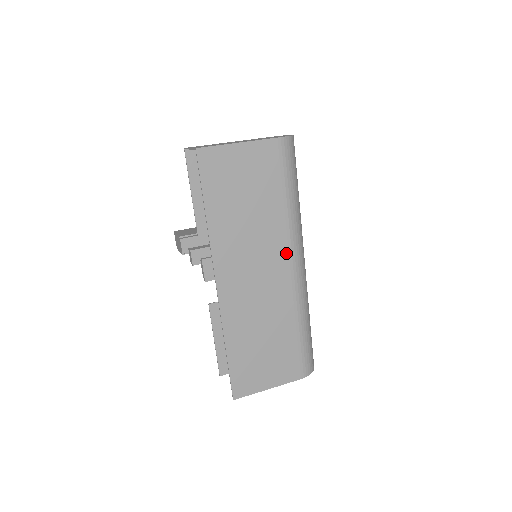
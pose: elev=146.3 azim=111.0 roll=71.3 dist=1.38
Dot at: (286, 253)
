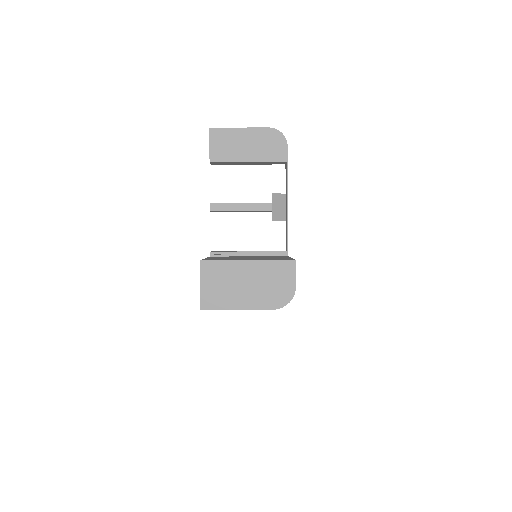
Dot at: occluded
